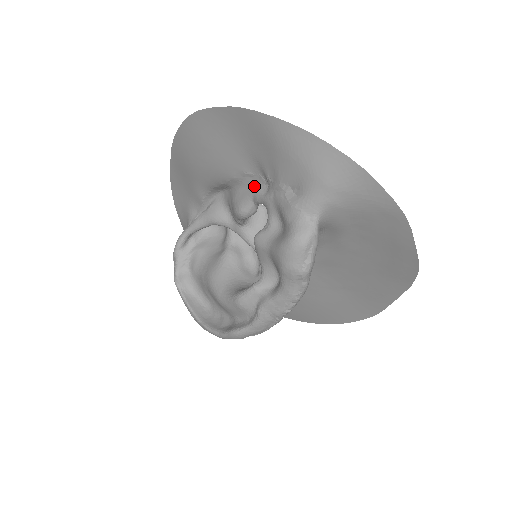
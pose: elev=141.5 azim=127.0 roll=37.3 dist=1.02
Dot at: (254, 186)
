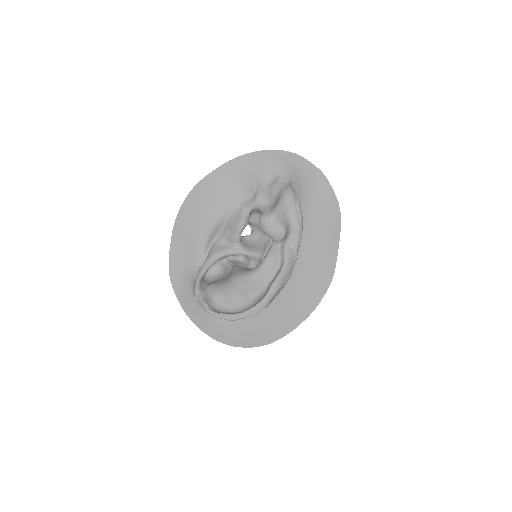
Dot at: (244, 203)
